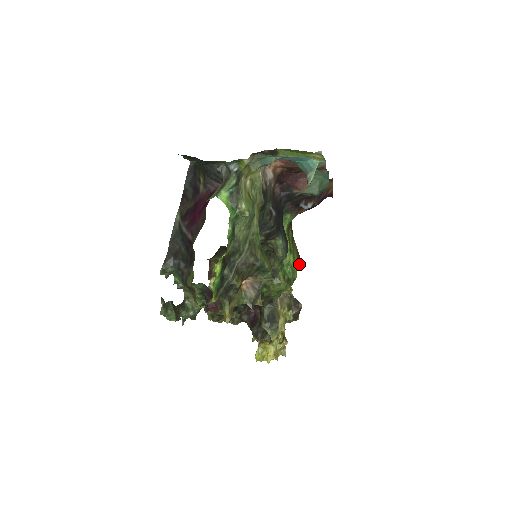
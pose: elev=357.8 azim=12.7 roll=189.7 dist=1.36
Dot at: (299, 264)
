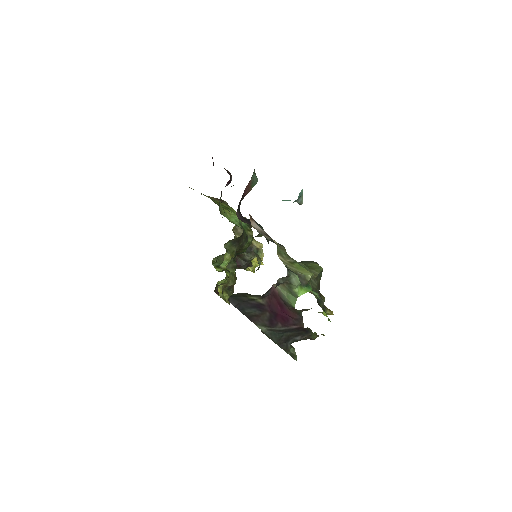
Dot at: (227, 205)
